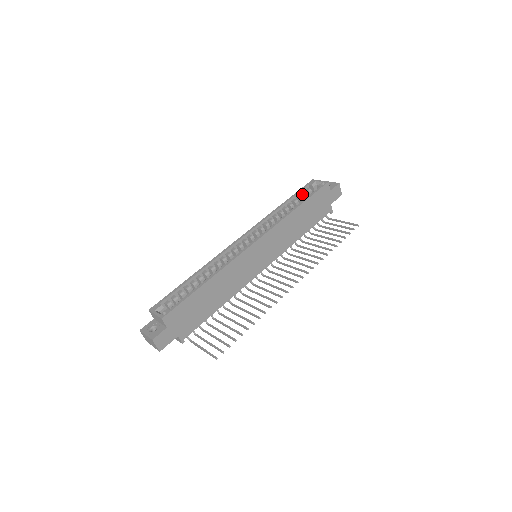
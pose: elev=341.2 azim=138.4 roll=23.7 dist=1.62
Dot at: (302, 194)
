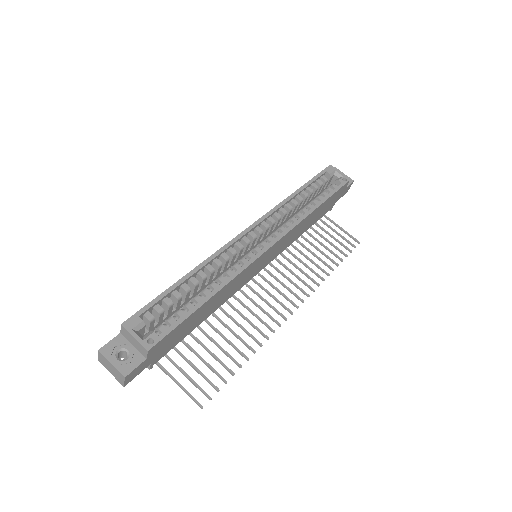
Dot at: (318, 183)
